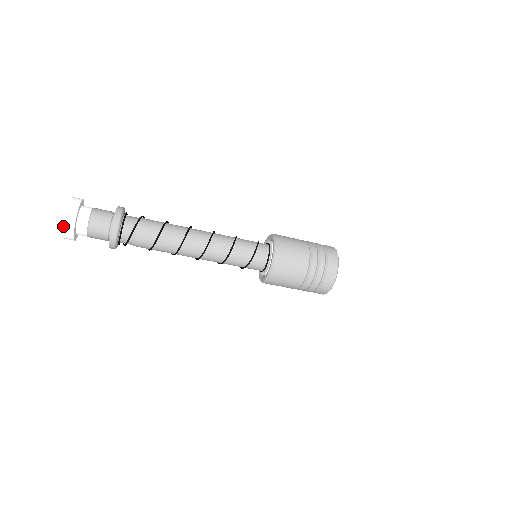
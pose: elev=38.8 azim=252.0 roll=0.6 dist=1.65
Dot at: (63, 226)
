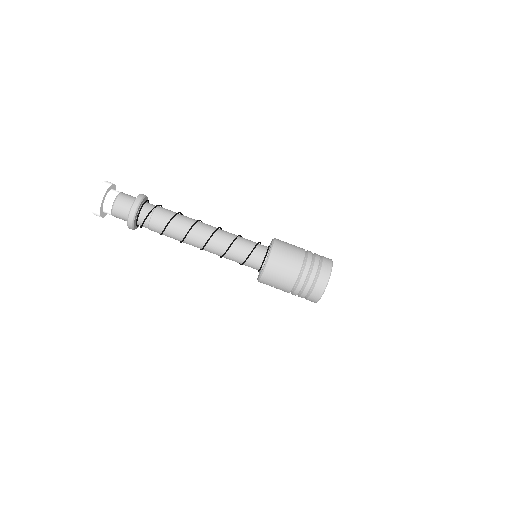
Dot at: (93, 199)
